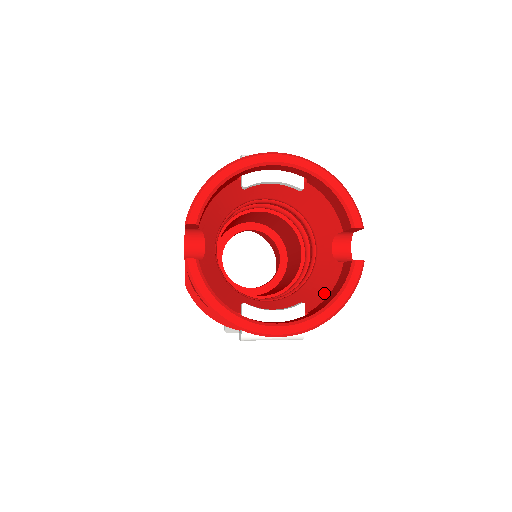
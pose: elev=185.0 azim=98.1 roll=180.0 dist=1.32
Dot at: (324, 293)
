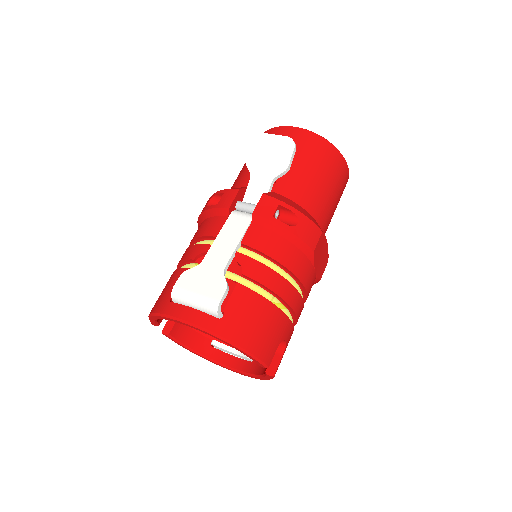
Dot at: occluded
